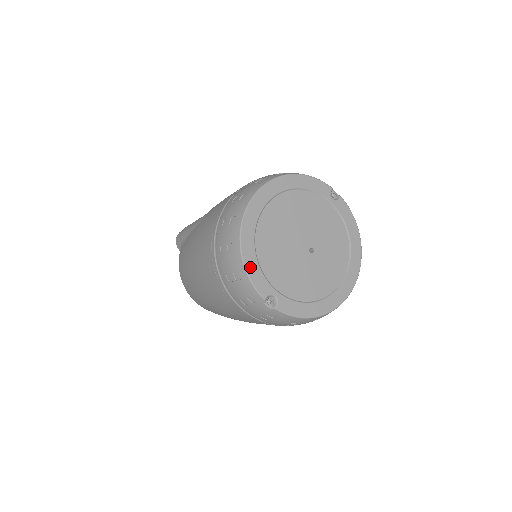
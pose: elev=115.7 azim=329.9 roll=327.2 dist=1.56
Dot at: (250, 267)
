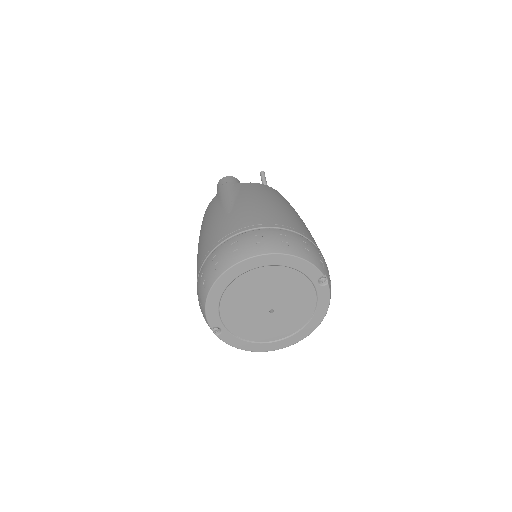
Dot at: (210, 306)
